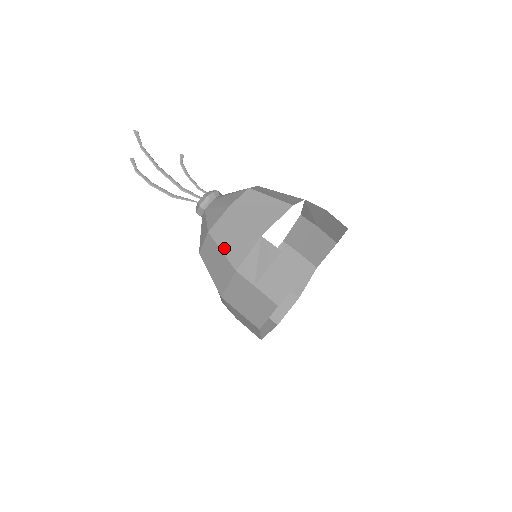
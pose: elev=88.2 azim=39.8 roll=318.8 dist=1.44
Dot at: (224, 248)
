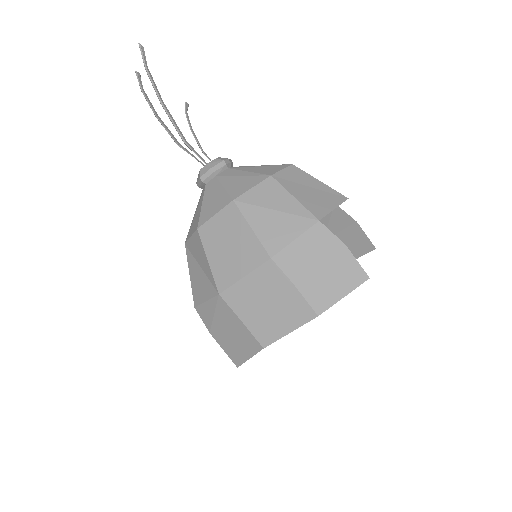
Dot at: (256, 225)
